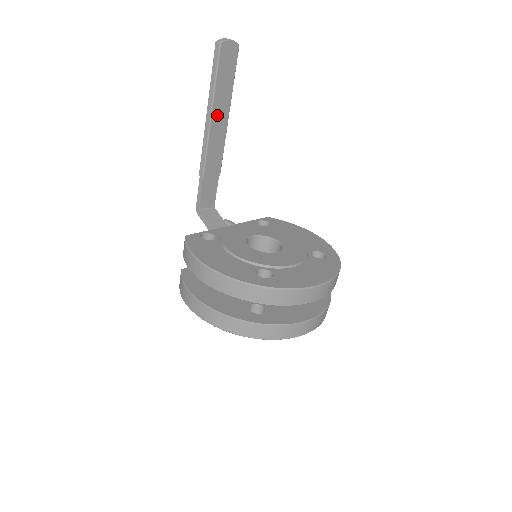
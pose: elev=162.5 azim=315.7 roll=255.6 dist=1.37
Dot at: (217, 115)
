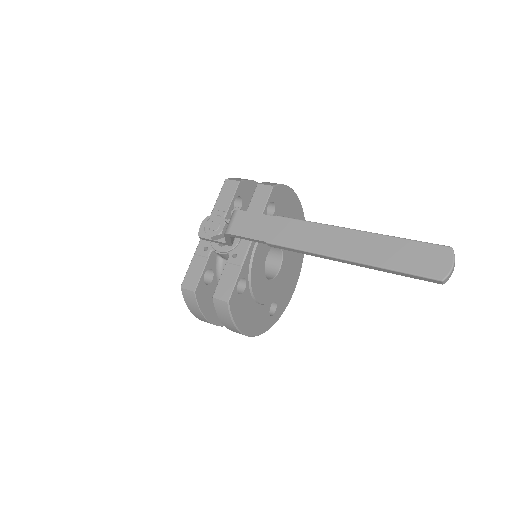
Dot at: occluded
